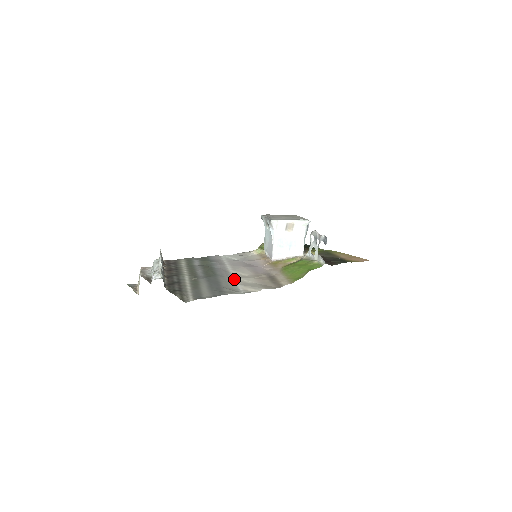
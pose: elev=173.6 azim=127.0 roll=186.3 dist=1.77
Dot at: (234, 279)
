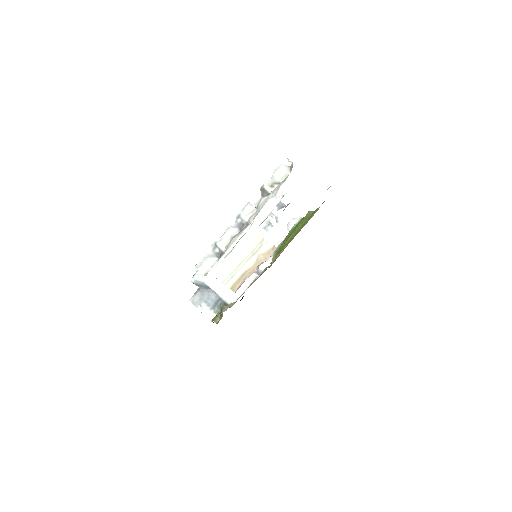
Dot at: occluded
